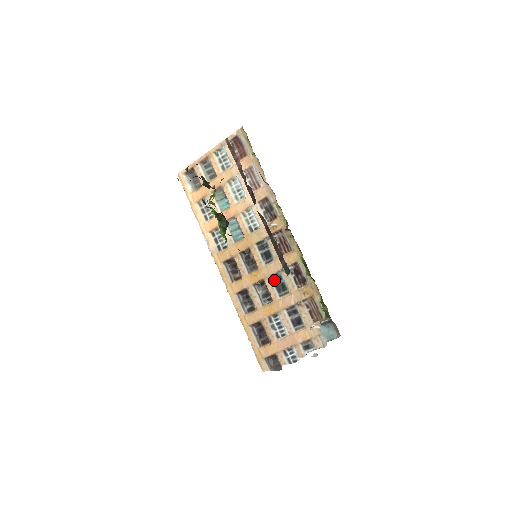
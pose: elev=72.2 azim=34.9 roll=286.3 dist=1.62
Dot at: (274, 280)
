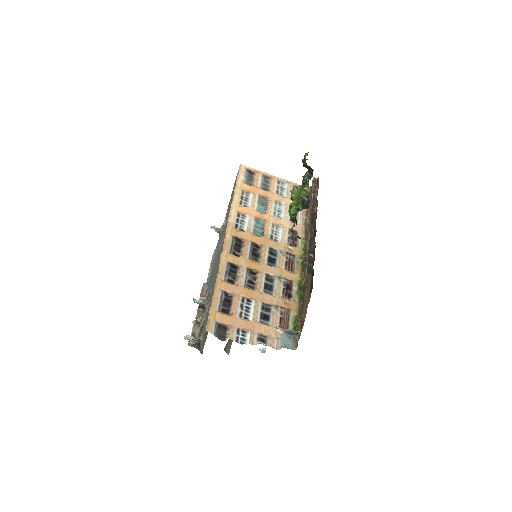
Dot at: (267, 278)
